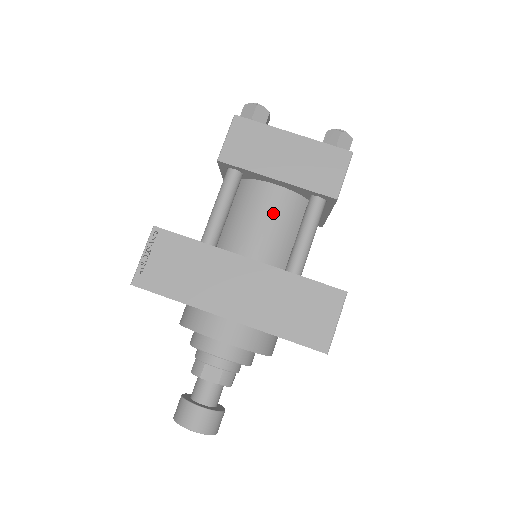
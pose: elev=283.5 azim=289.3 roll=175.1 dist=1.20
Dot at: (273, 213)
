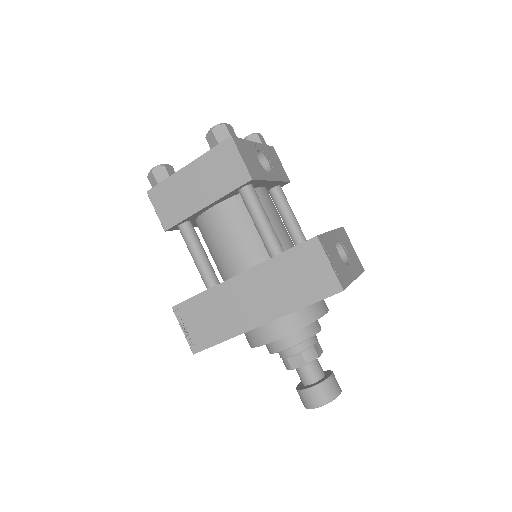
Dot at: (228, 227)
